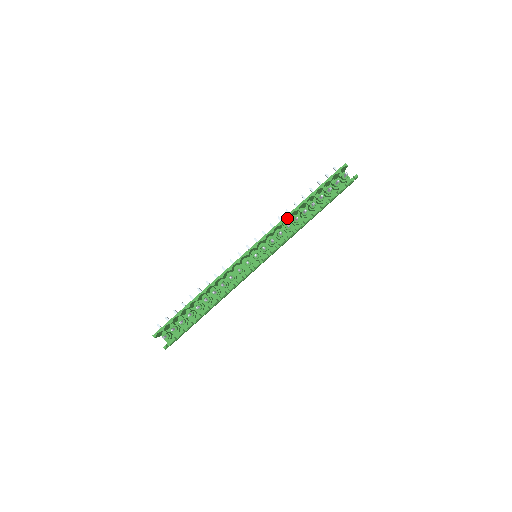
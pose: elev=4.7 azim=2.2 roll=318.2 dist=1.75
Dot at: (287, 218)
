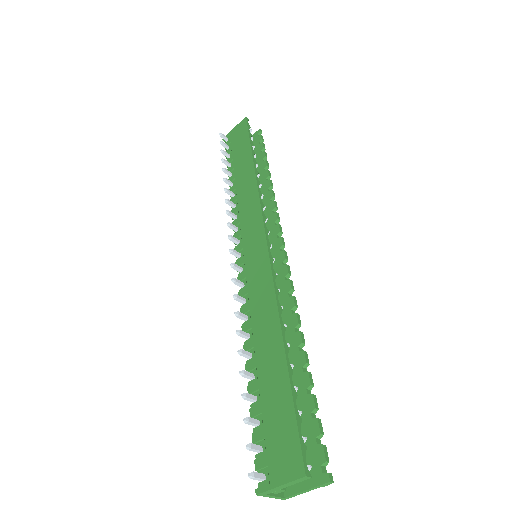
Dot at: (257, 186)
